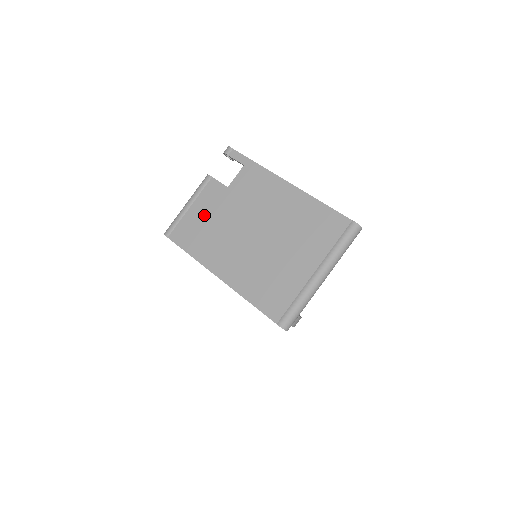
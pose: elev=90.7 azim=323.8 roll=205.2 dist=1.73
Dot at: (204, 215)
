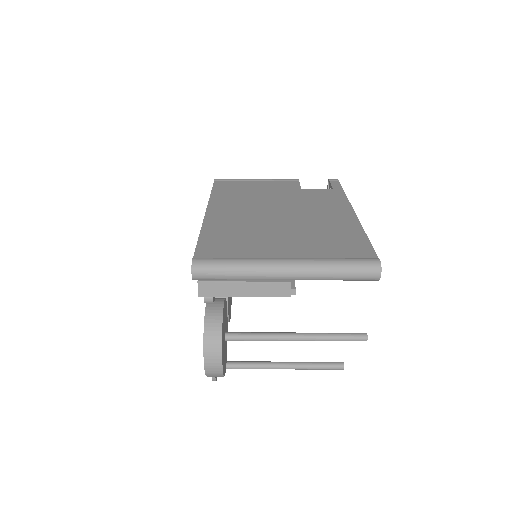
Dot at: (259, 188)
